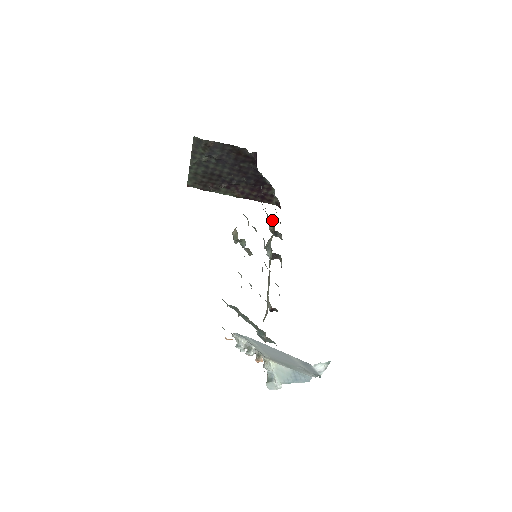
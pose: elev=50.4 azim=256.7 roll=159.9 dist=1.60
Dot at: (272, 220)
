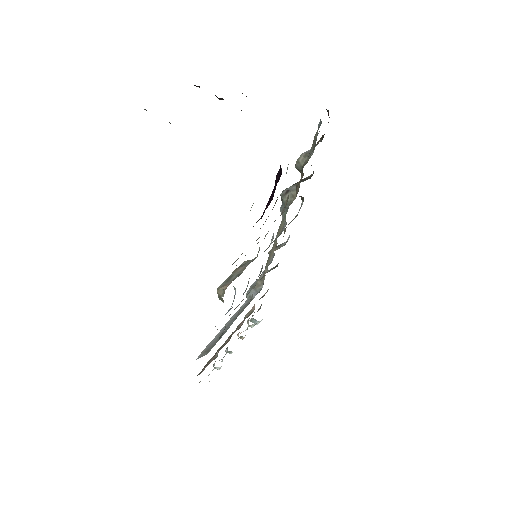
Dot at: (303, 160)
